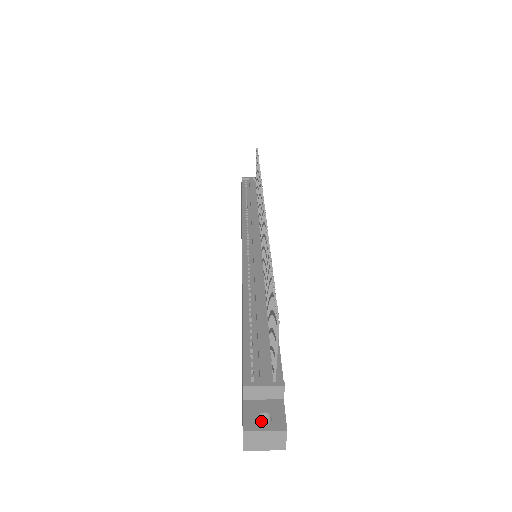
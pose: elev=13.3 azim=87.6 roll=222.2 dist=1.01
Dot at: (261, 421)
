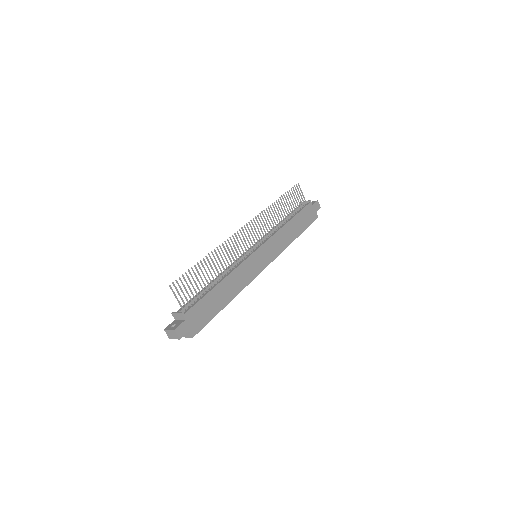
Dot at: occluded
